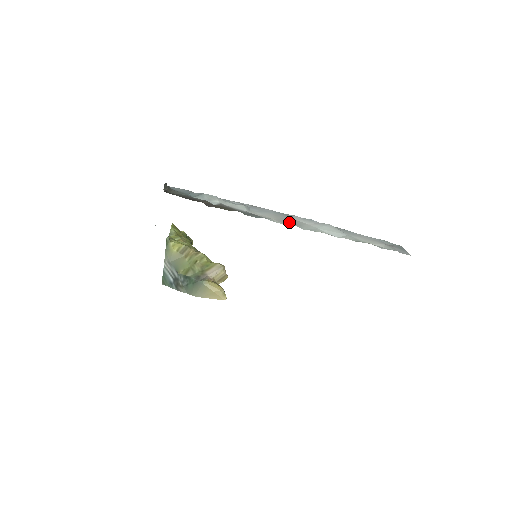
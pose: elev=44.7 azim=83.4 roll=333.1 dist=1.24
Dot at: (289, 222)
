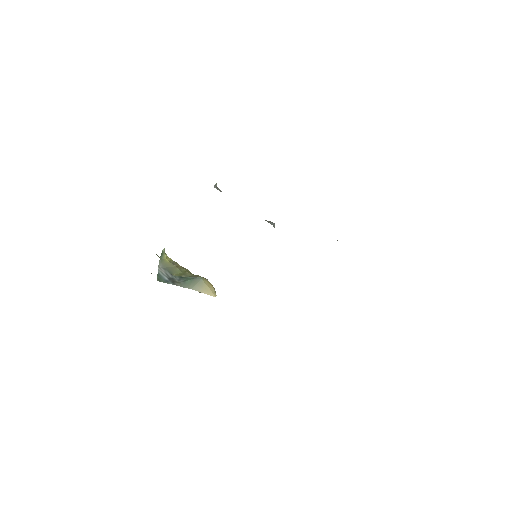
Dot at: occluded
